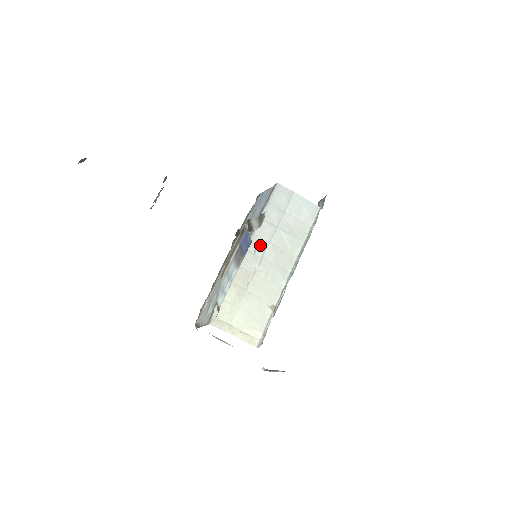
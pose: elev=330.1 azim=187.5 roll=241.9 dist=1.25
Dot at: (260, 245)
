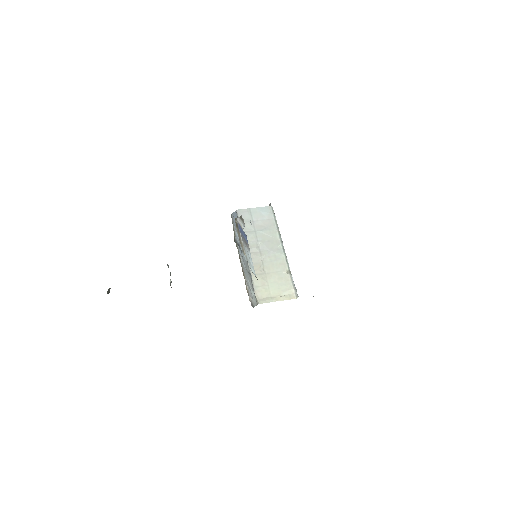
Dot at: (253, 246)
